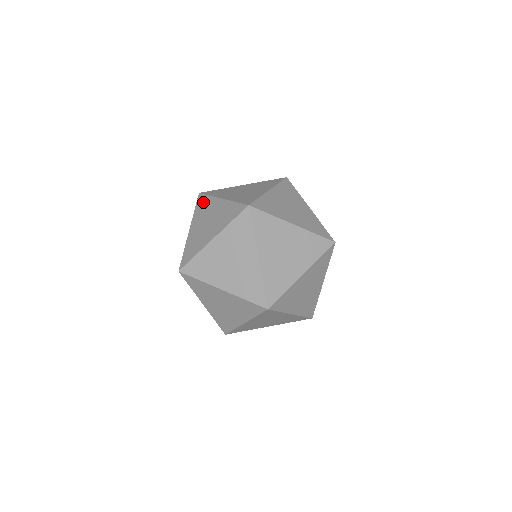
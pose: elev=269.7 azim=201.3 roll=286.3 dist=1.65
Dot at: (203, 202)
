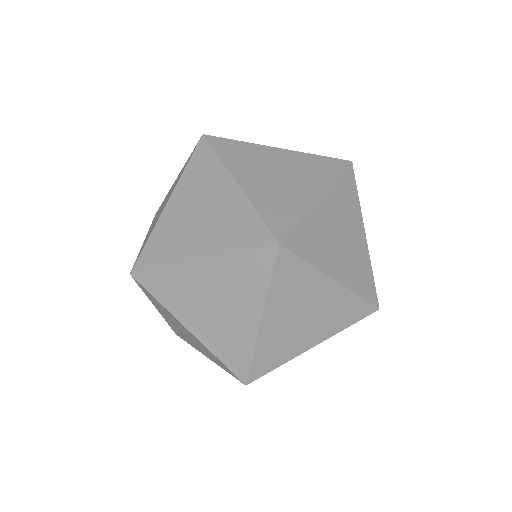
Dot at: (204, 162)
